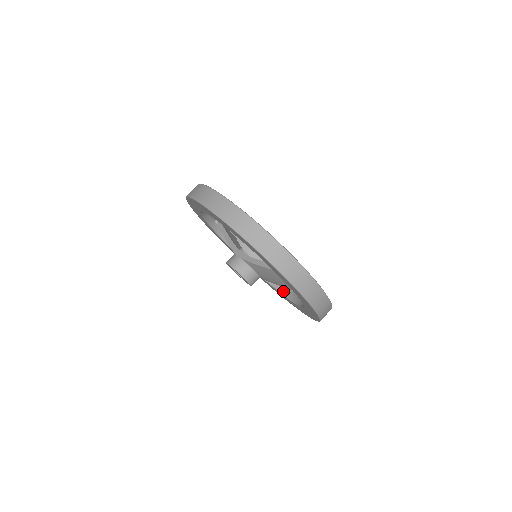
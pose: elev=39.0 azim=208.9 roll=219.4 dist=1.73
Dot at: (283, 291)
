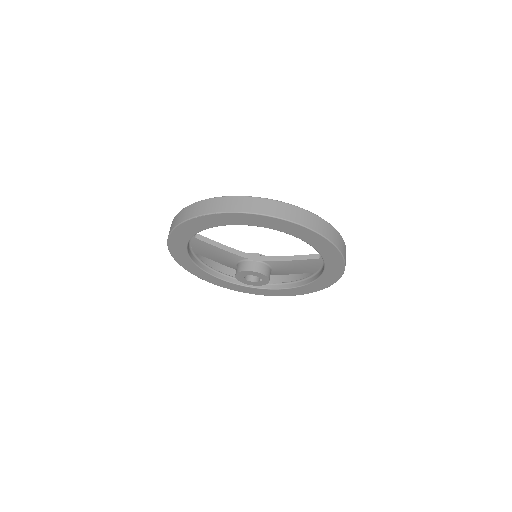
Dot at: occluded
